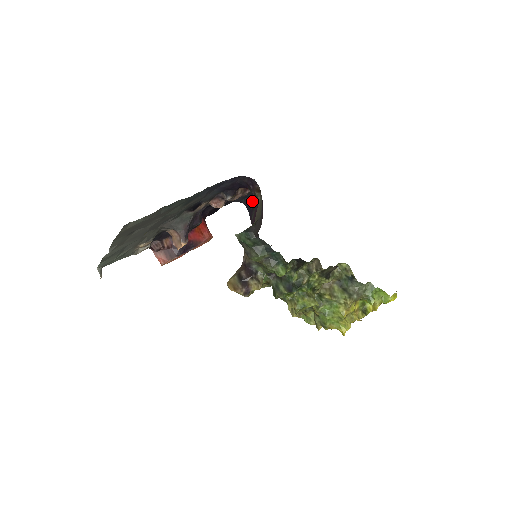
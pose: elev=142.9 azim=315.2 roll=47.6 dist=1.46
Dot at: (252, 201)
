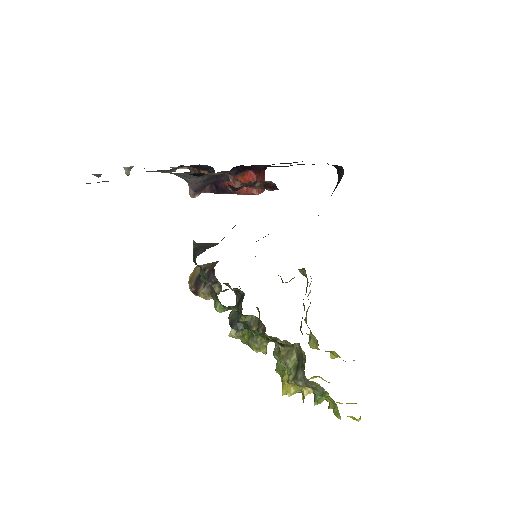
Dot at: (341, 176)
